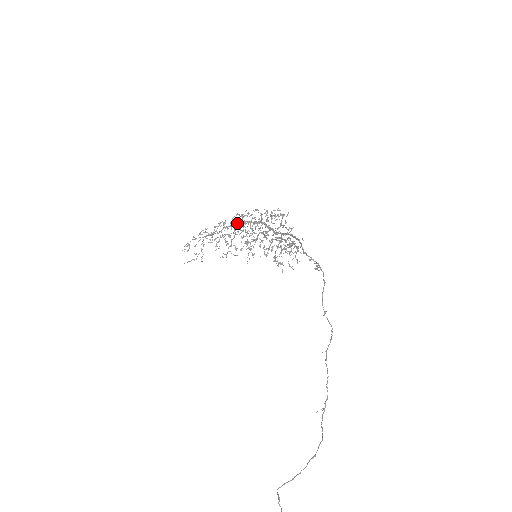
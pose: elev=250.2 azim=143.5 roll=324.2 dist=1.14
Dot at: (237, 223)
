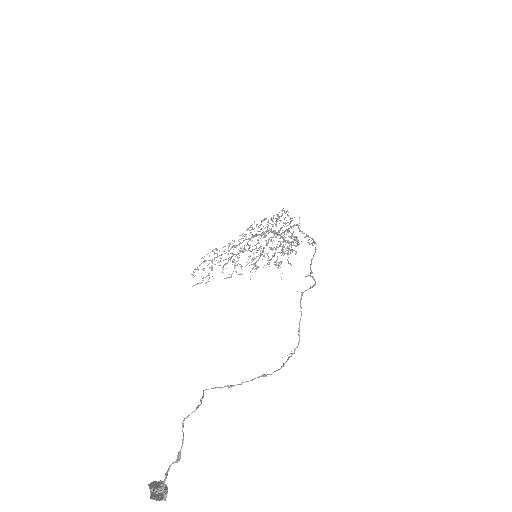
Dot at: (245, 239)
